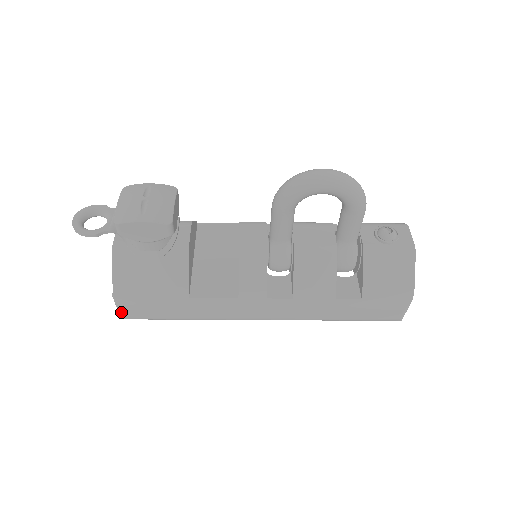
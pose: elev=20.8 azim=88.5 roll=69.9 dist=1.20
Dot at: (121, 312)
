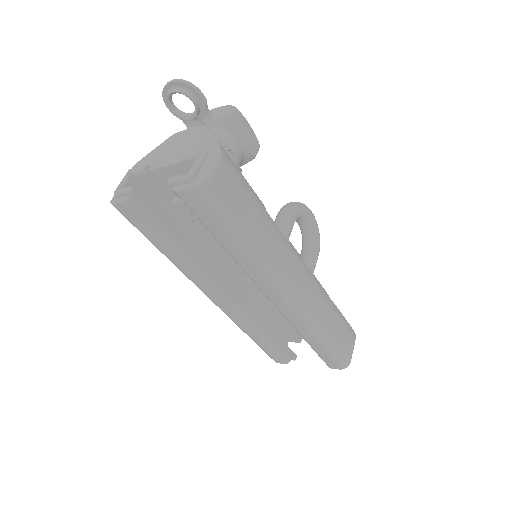
Dot at: (213, 169)
